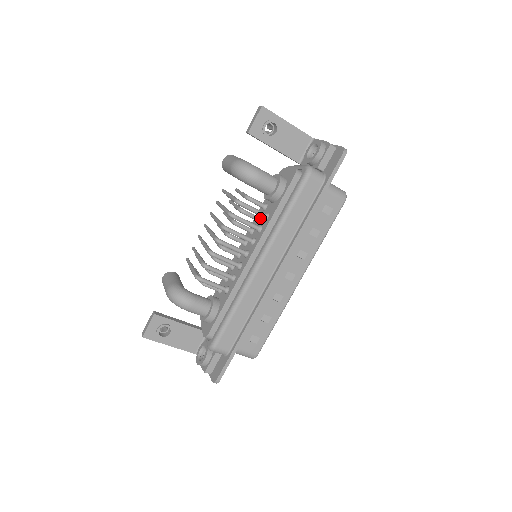
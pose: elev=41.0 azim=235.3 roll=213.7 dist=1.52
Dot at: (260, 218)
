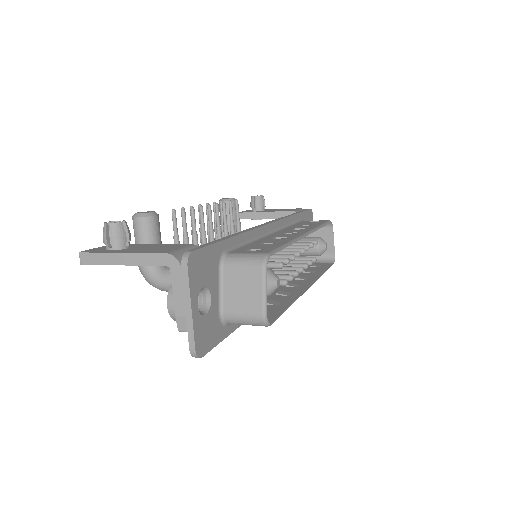
Dot at: occluded
